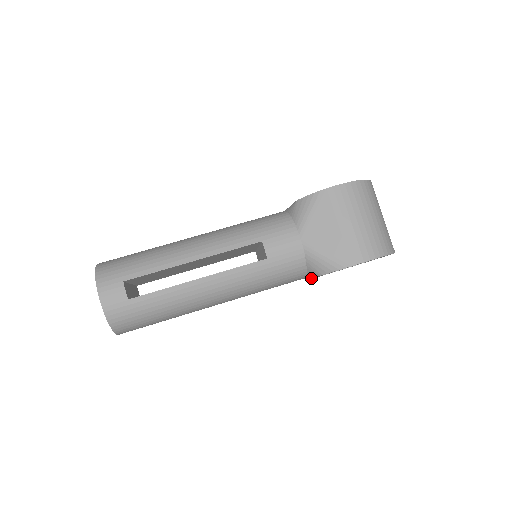
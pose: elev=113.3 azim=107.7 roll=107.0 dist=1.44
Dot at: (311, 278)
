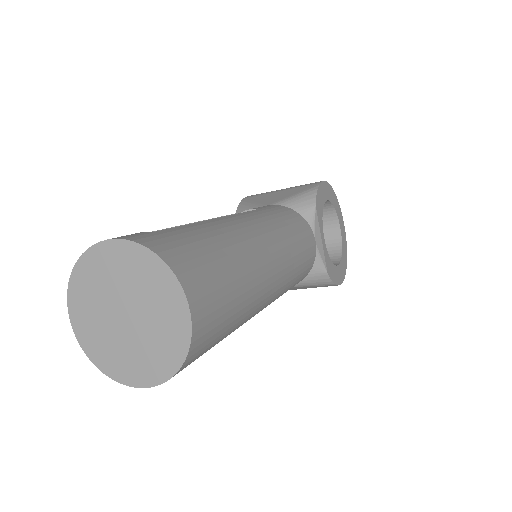
Dot at: (322, 249)
